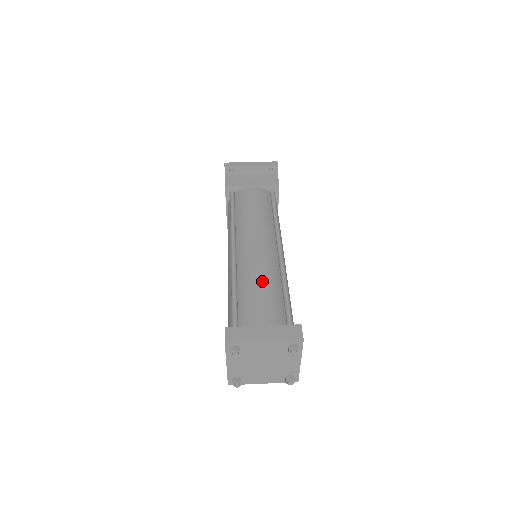
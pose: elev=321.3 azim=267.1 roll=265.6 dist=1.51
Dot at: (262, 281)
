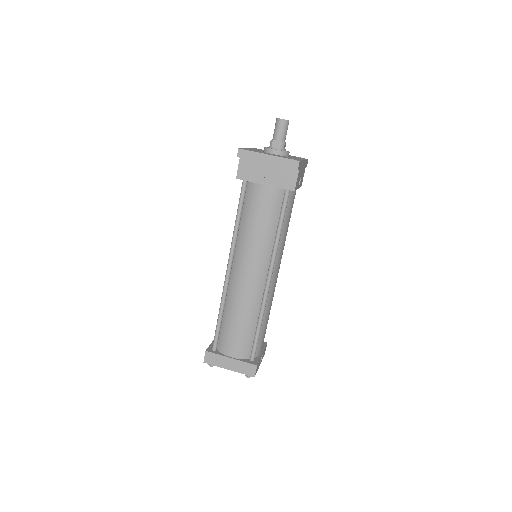
Dot at: (241, 317)
